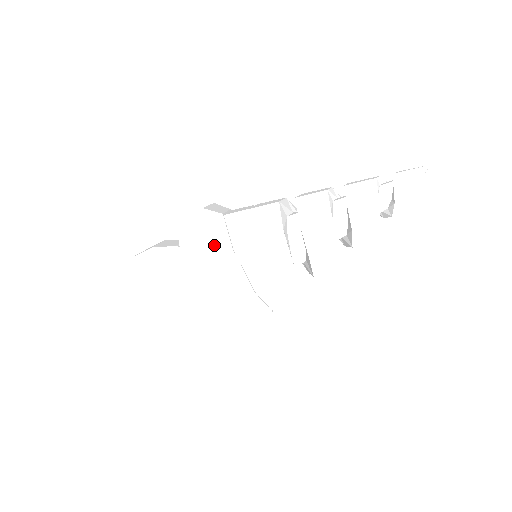
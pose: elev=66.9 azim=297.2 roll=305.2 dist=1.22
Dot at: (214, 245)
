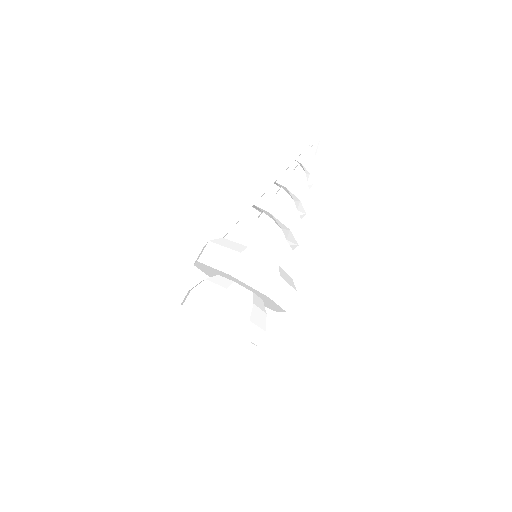
Dot at: occluded
